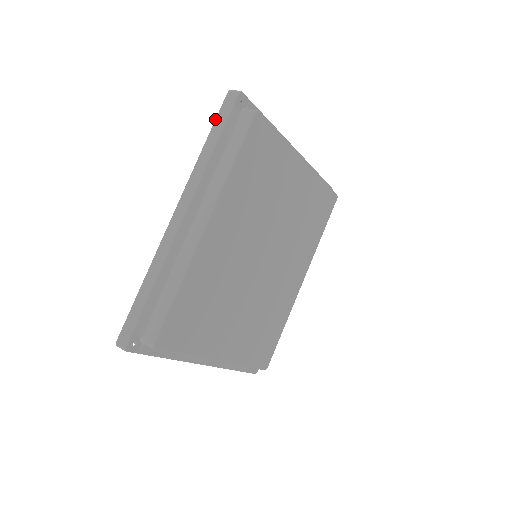
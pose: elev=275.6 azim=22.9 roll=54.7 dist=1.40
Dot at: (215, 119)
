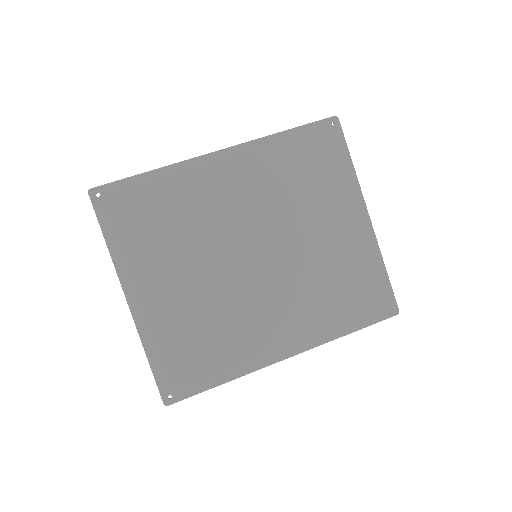
Dot at: occluded
